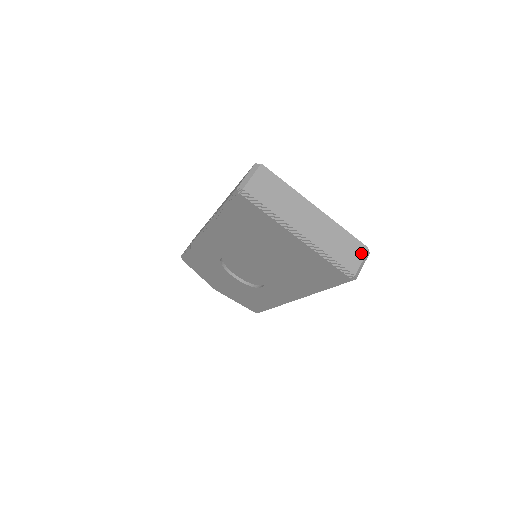
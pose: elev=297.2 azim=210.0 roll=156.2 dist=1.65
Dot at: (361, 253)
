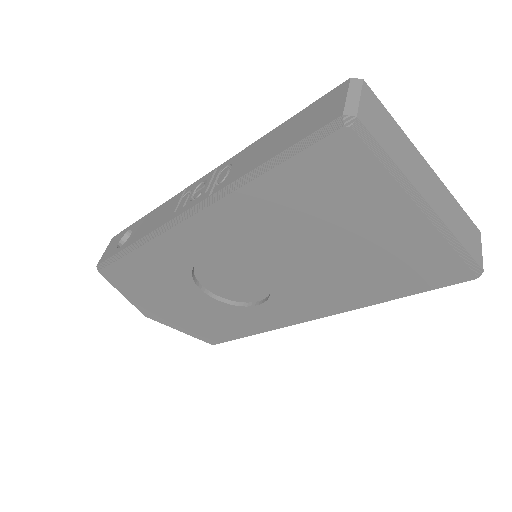
Dot at: (478, 237)
